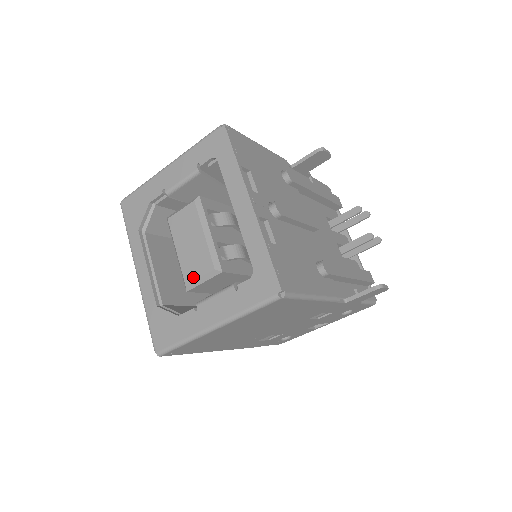
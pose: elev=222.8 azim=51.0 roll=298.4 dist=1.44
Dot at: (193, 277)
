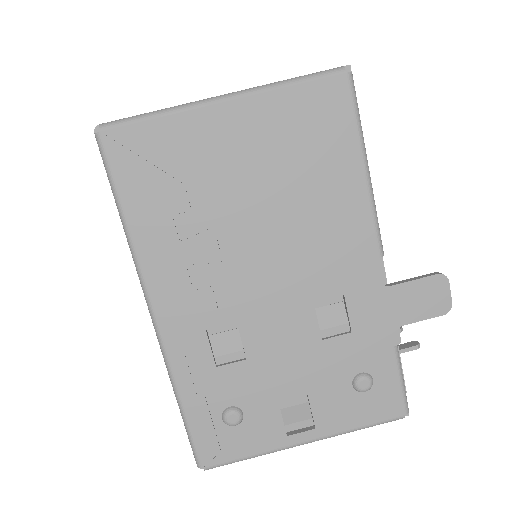
Dot at: occluded
